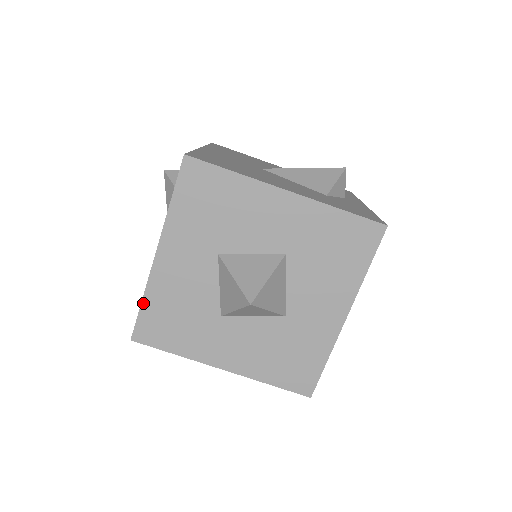
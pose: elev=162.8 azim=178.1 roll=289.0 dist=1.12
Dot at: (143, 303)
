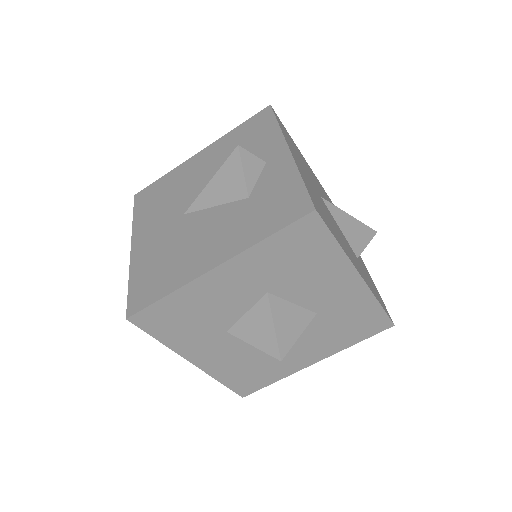
Dot at: (223, 383)
